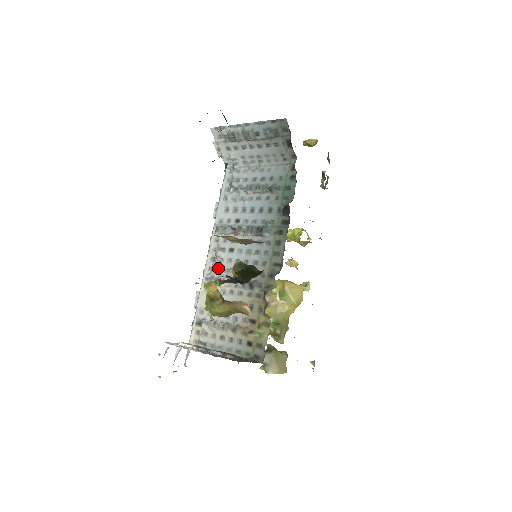
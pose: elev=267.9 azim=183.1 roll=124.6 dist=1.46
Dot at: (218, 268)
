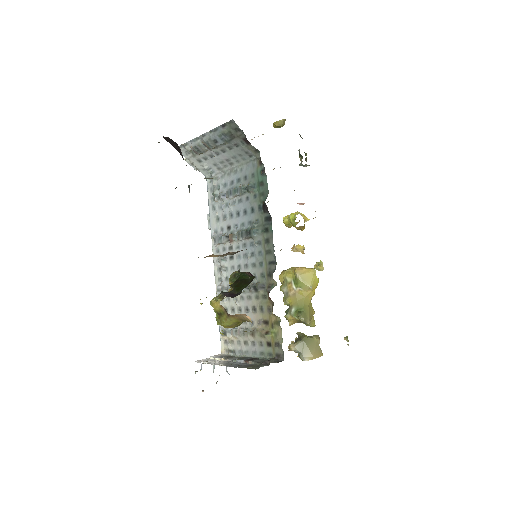
Dot at: (225, 277)
